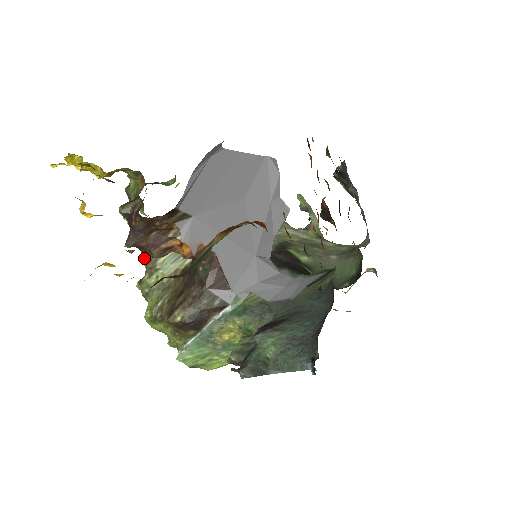
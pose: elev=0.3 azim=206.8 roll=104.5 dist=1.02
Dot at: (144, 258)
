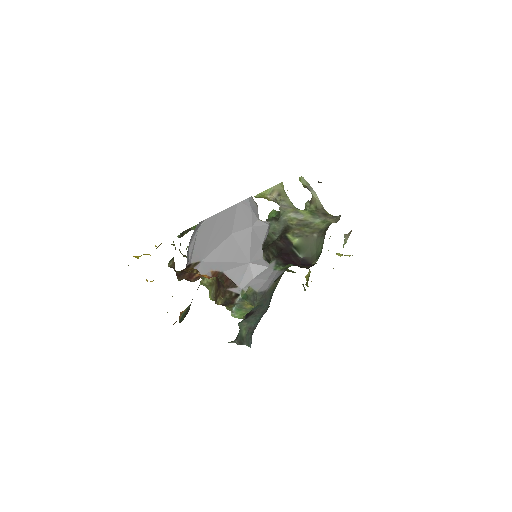
Dot at: occluded
